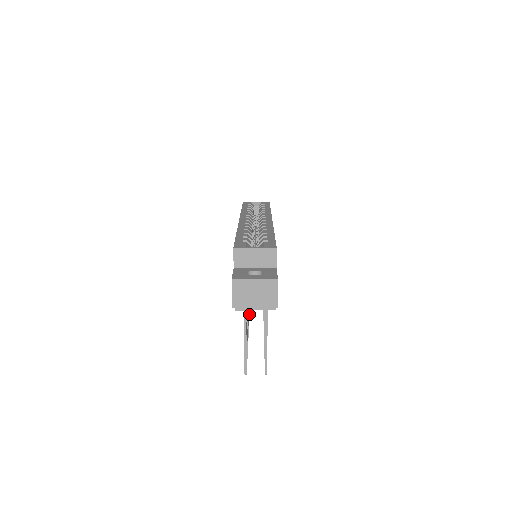
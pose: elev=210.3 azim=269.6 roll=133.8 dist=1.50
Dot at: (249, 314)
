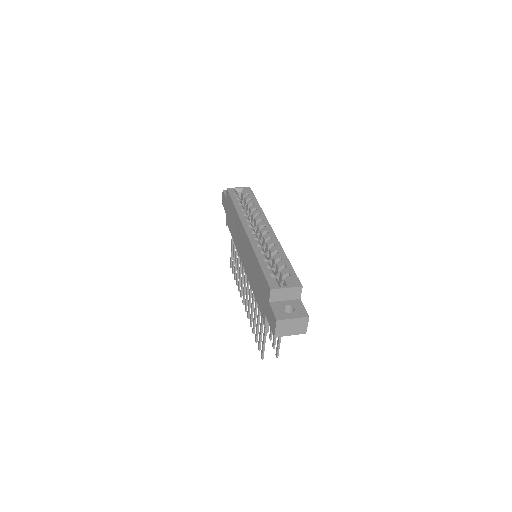
Dot at: occluded
